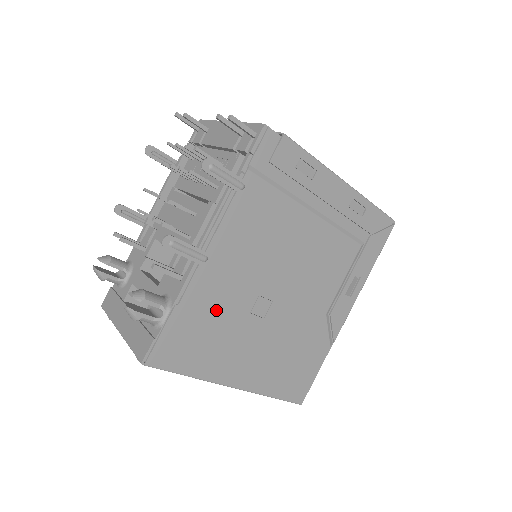
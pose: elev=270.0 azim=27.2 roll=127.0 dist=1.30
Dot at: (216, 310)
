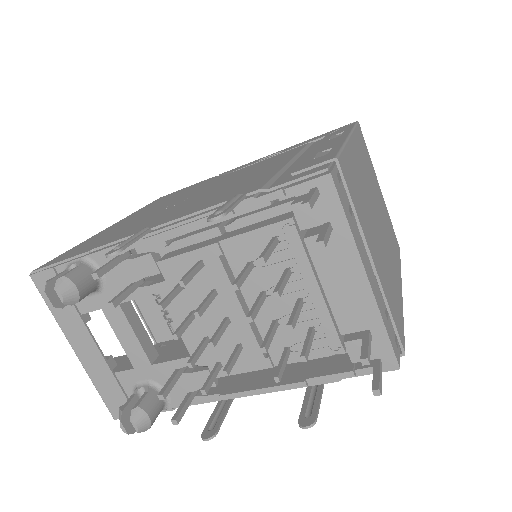
Dot at: occluded
